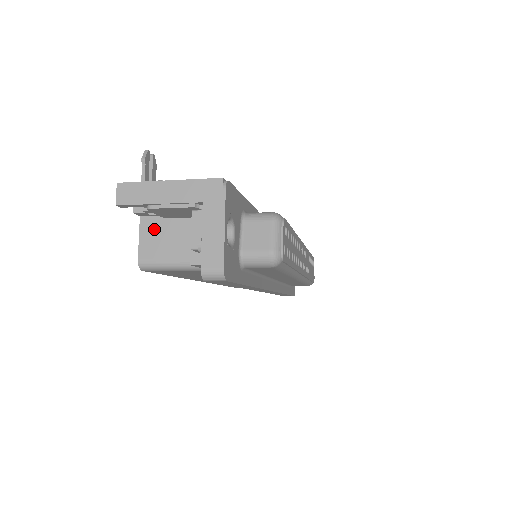
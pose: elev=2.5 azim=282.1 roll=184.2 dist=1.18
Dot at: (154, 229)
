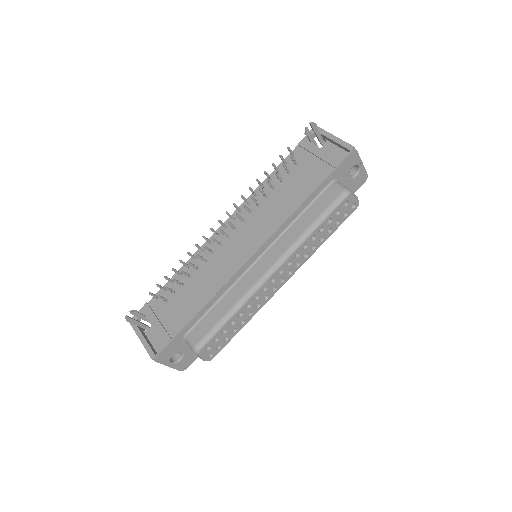
Dot at: occluded
